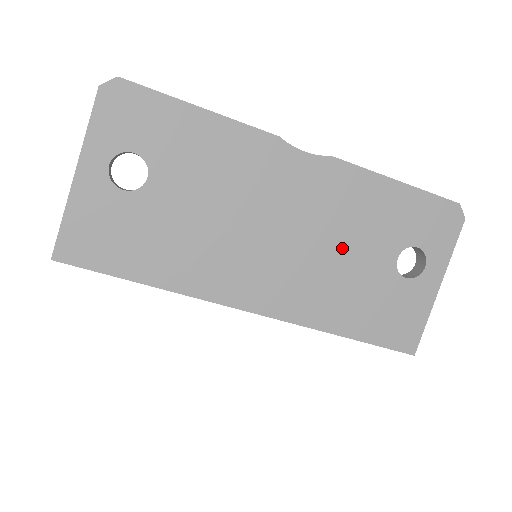
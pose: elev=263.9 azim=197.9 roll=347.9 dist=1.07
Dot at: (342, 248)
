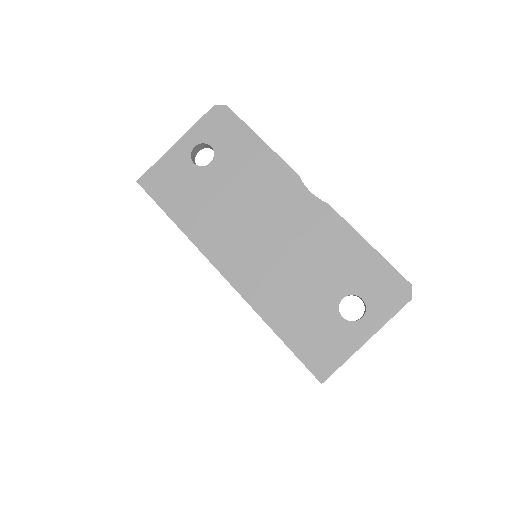
Dot at: (305, 268)
